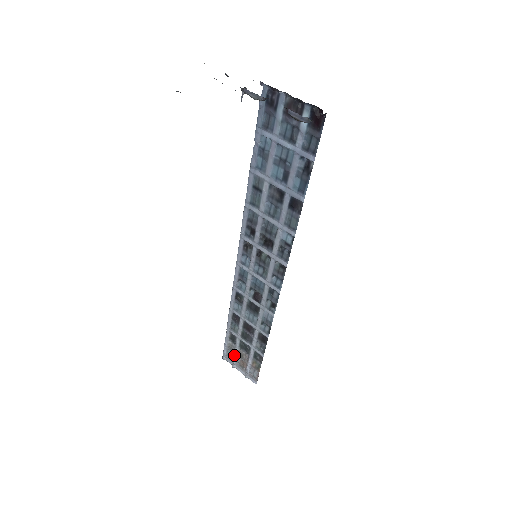
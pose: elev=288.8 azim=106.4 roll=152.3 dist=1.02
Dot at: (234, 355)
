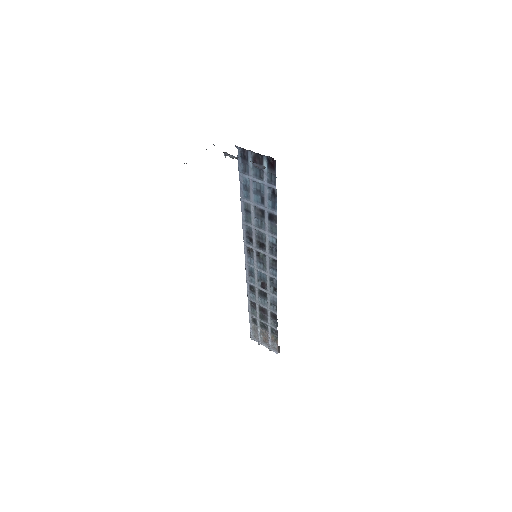
Dot at: (258, 334)
